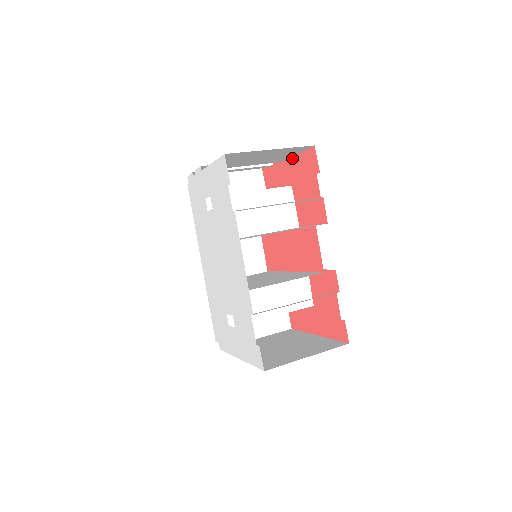
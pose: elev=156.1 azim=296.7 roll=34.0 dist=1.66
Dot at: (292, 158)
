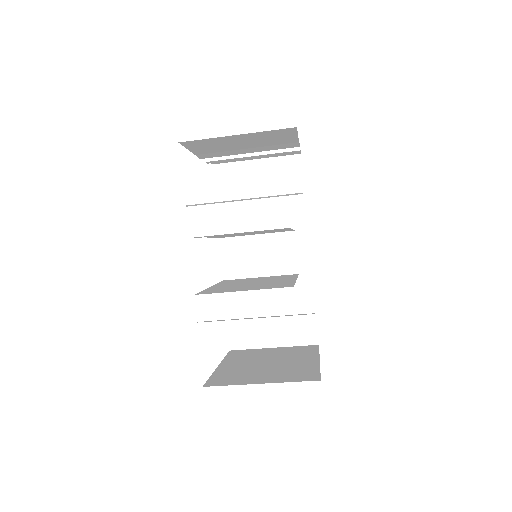
Dot at: occluded
